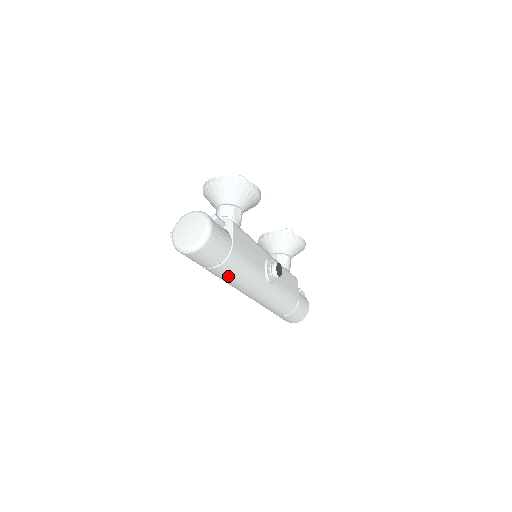
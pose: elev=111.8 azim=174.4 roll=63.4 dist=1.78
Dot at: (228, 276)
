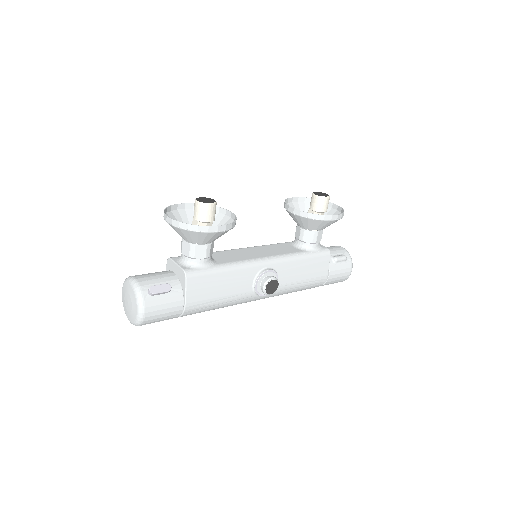
Dot at: occluded
